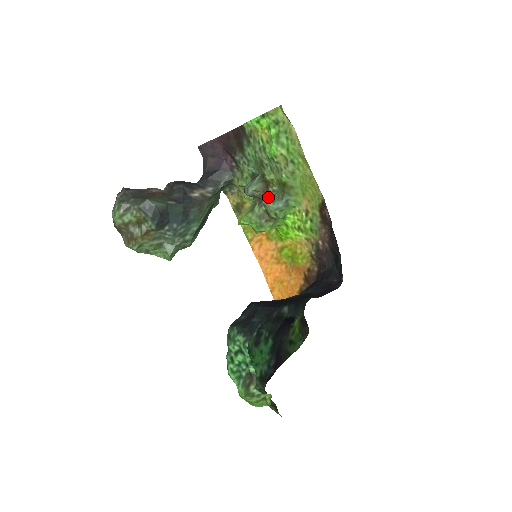
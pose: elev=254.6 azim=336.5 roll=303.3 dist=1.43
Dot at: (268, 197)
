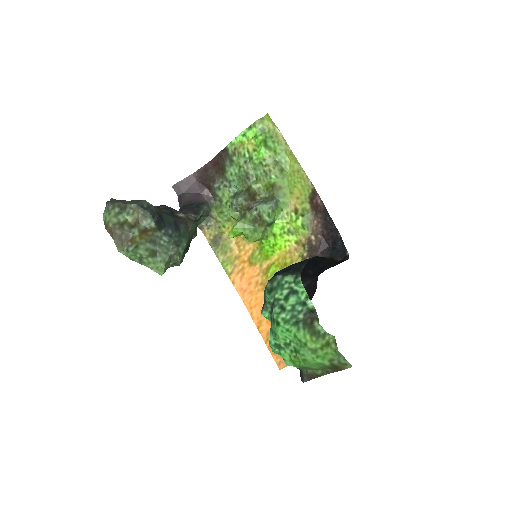
Dot at: (257, 203)
